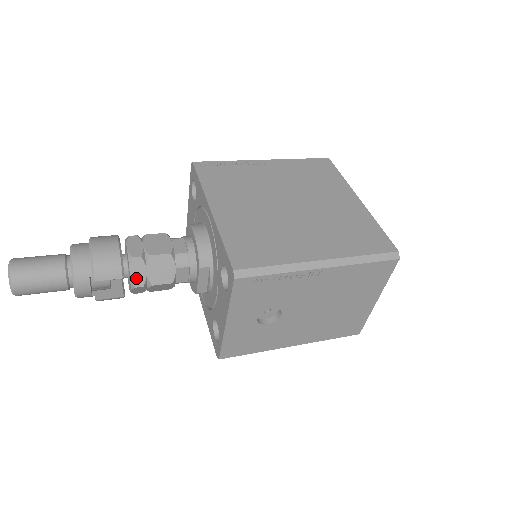
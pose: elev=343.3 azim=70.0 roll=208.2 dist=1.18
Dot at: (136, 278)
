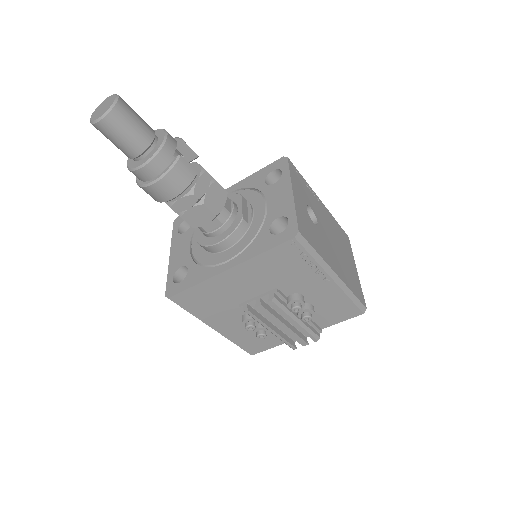
Dot at: (204, 169)
